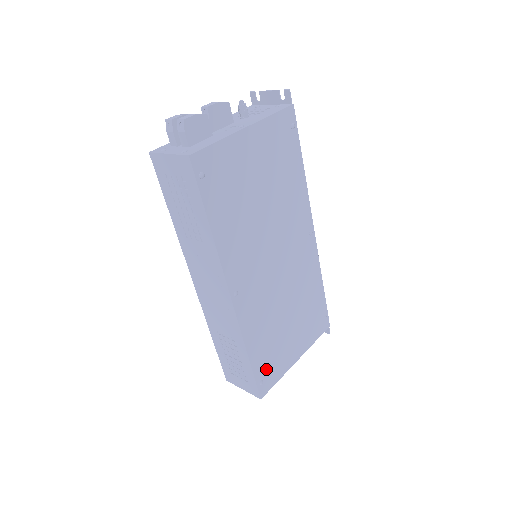
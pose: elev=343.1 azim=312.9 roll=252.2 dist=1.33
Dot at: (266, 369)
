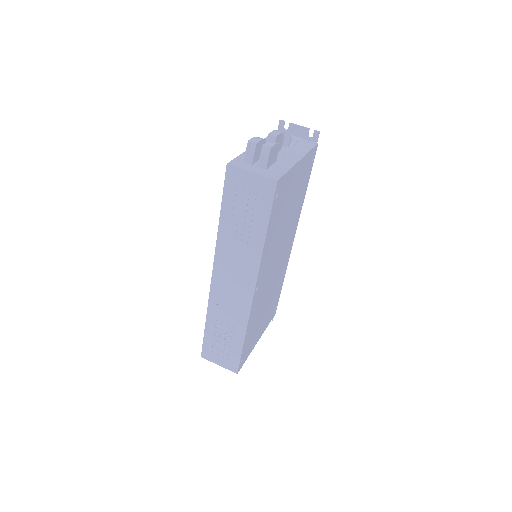
Dot at: (246, 349)
